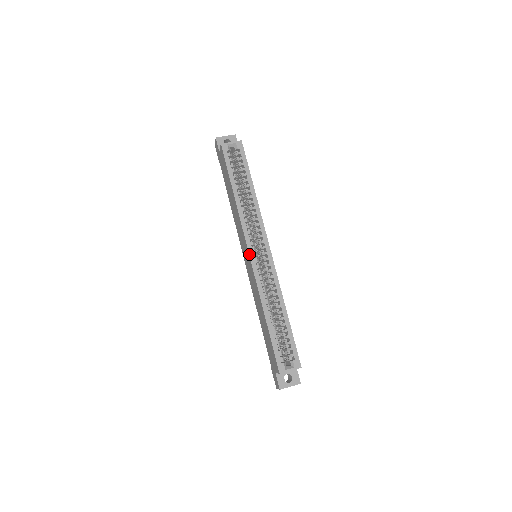
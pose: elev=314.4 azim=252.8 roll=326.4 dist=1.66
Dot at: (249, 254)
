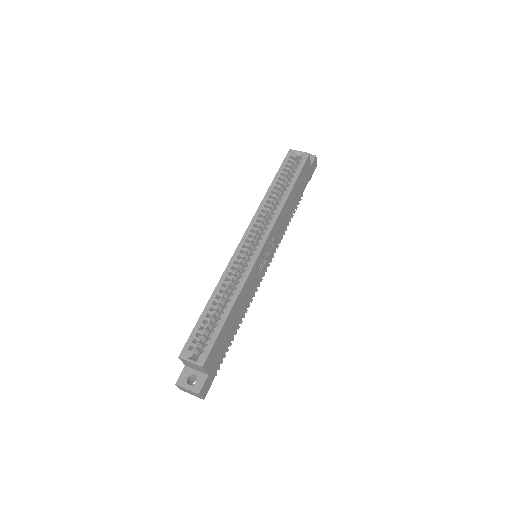
Dot at: (241, 240)
